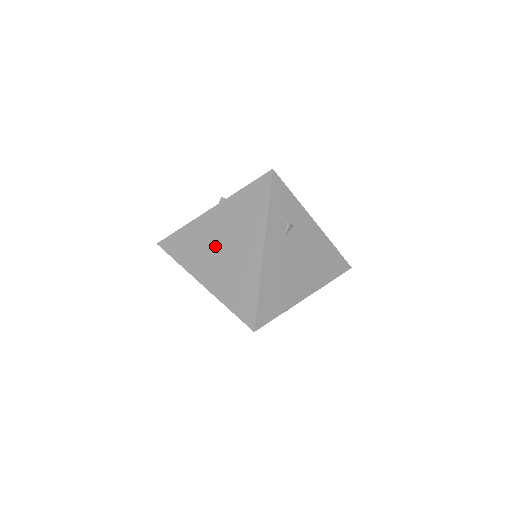
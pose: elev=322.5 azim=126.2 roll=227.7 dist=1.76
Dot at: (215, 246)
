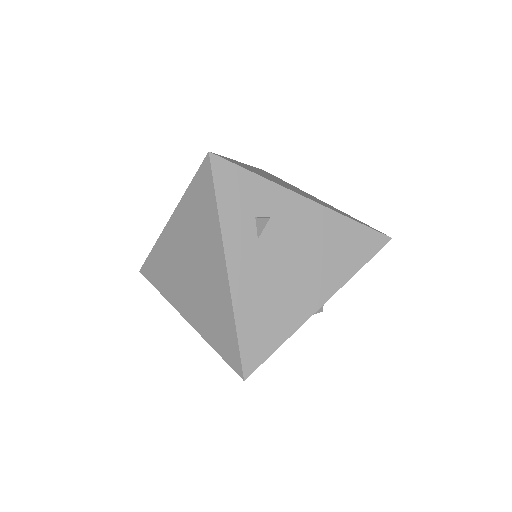
Dot at: (183, 269)
